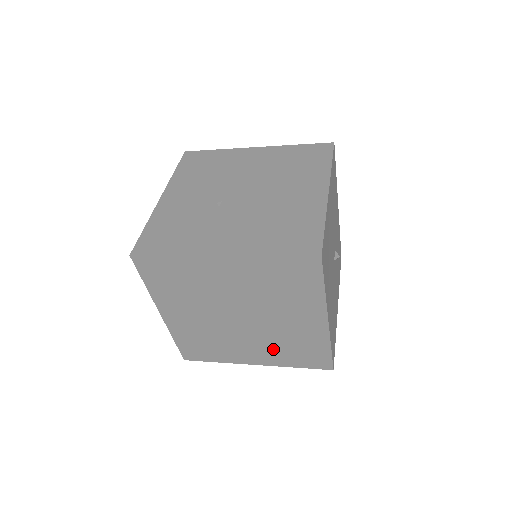
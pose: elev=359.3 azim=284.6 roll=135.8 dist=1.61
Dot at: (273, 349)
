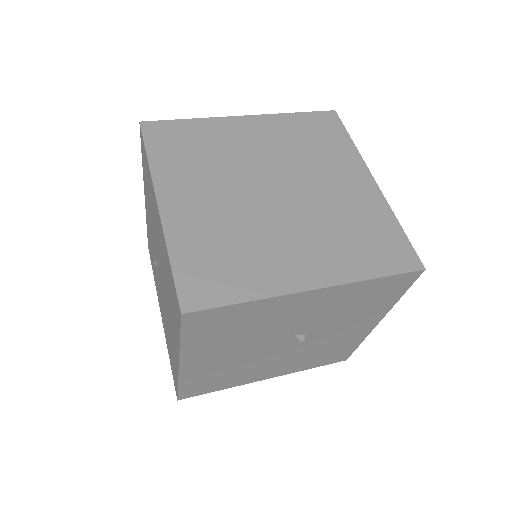
Dot at: occluded
